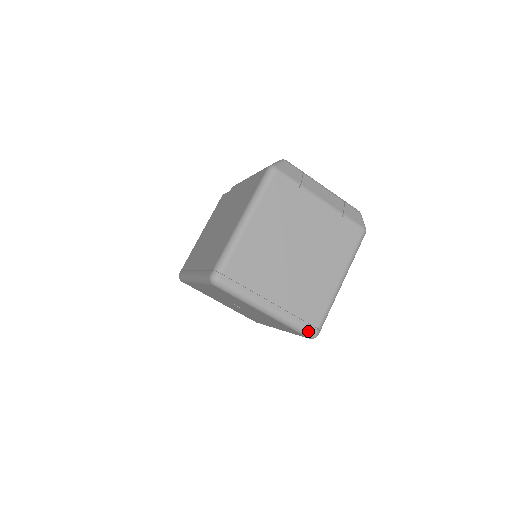
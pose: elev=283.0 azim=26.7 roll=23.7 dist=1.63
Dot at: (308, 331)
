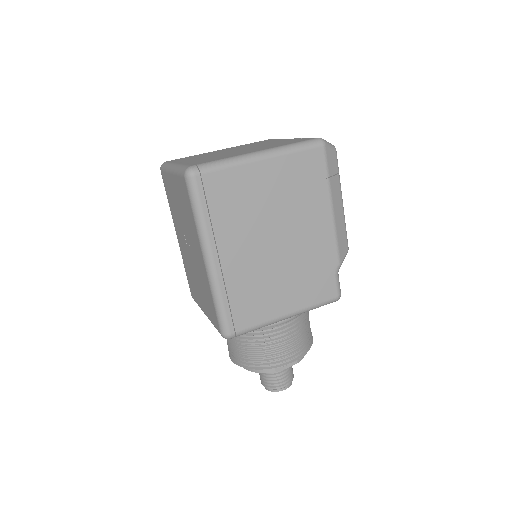
Dot at: (187, 167)
